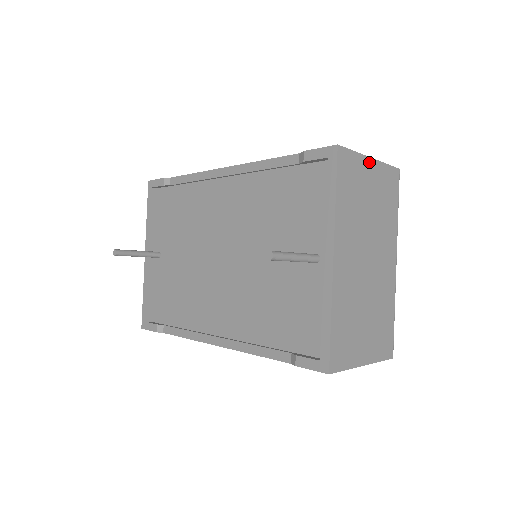
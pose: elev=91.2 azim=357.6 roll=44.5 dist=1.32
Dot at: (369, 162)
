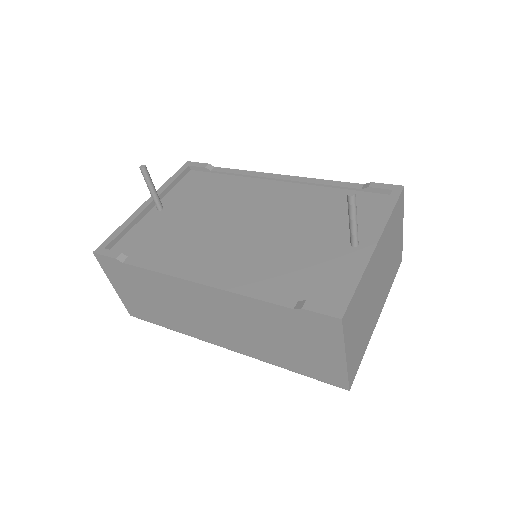
Dot at: (402, 226)
